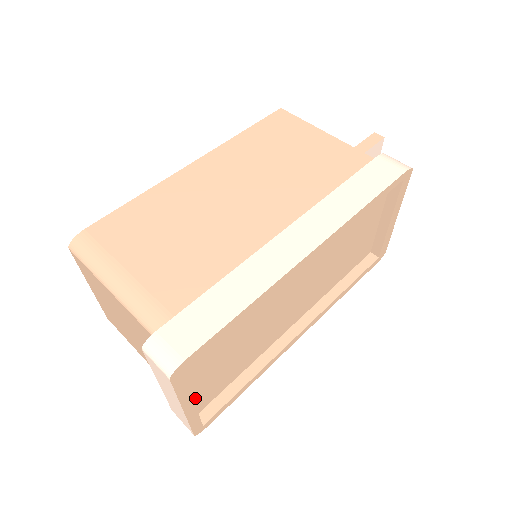
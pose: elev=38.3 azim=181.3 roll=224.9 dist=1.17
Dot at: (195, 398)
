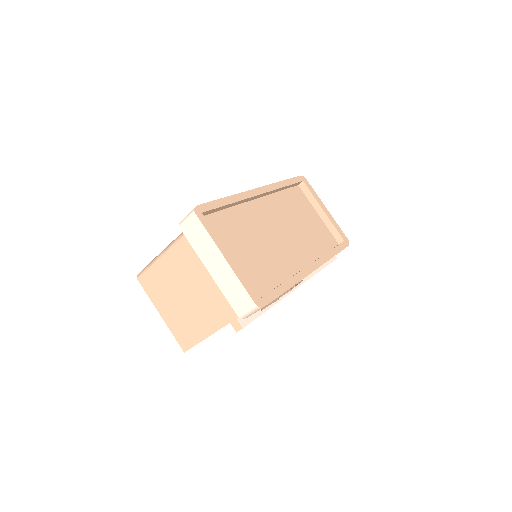
Dot at: occluded
